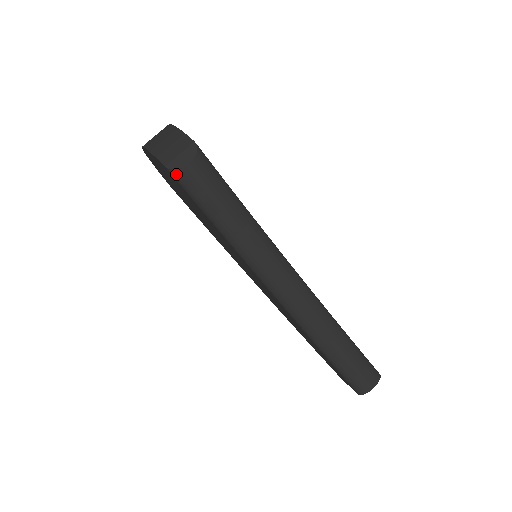
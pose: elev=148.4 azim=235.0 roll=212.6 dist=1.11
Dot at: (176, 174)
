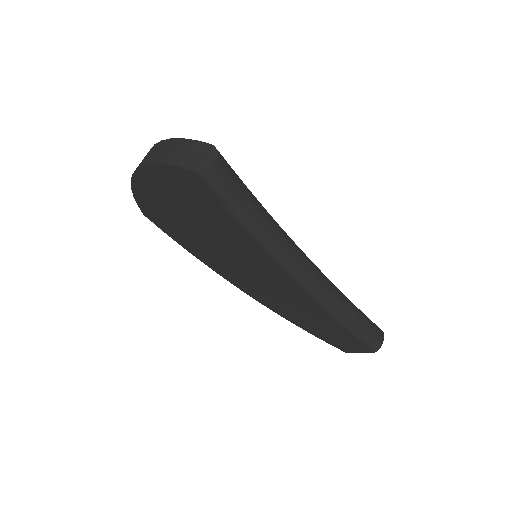
Dot at: (205, 175)
